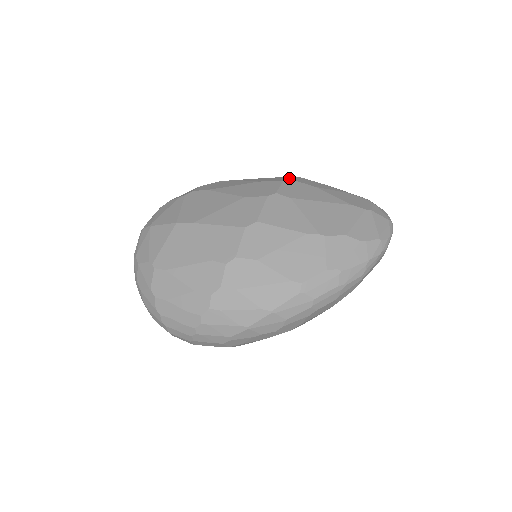
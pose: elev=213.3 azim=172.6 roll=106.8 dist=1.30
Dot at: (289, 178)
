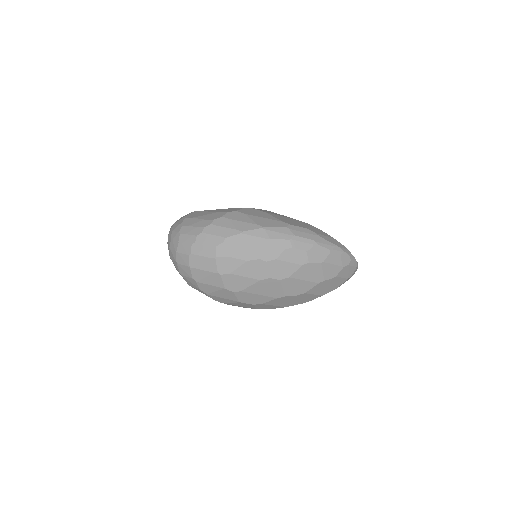
Dot at: occluded
